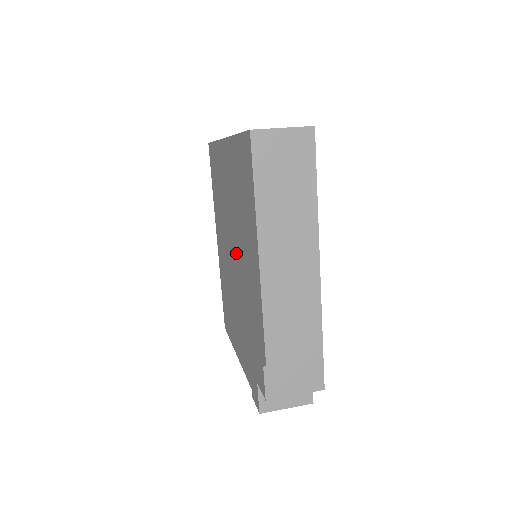
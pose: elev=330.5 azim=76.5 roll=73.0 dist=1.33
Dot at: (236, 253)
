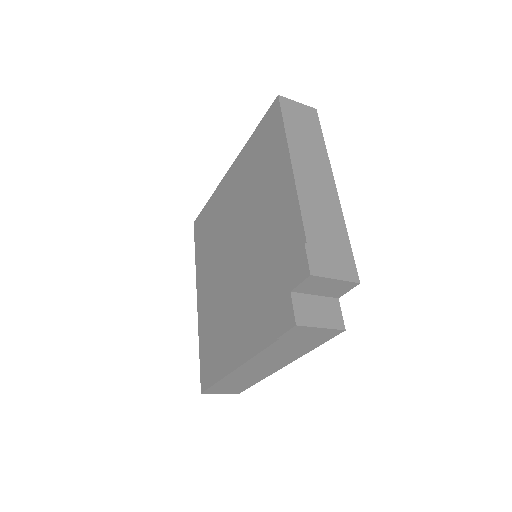
Dot at: (245, 234)
